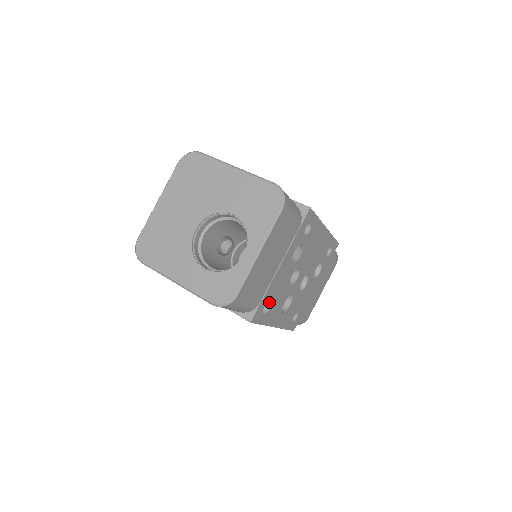
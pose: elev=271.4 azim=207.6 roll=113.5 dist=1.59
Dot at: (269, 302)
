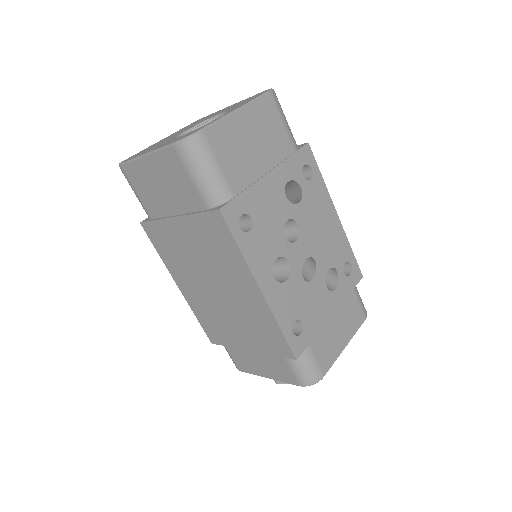
Dot at: (251, 217)
